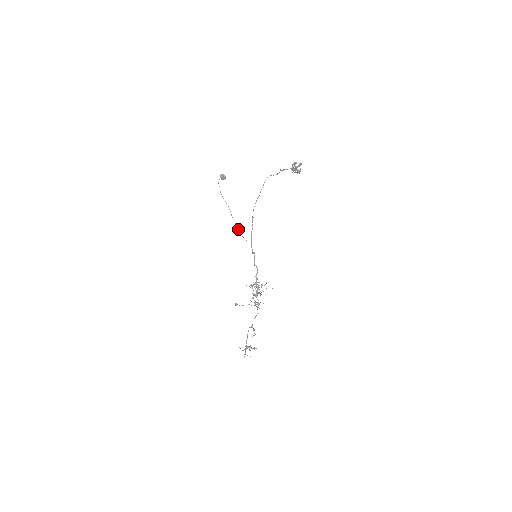
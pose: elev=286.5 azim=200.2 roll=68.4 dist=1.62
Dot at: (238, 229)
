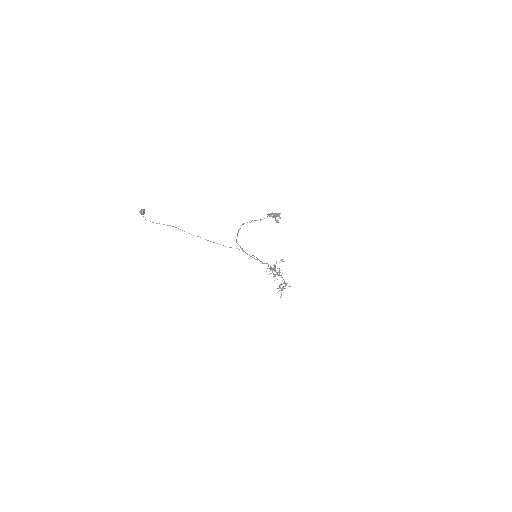
Dot at: occluded
